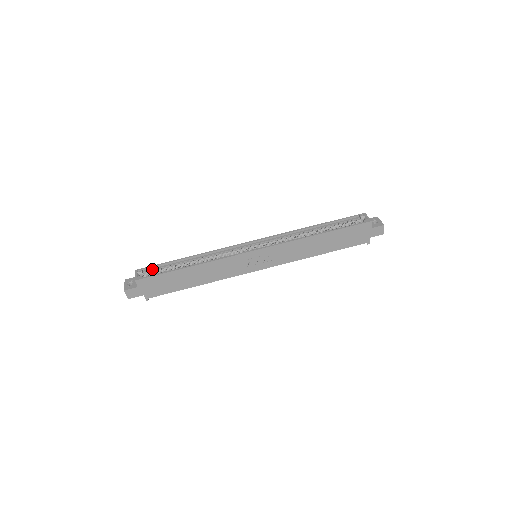
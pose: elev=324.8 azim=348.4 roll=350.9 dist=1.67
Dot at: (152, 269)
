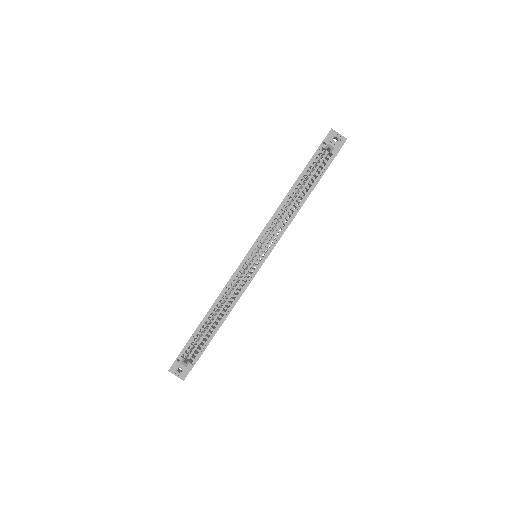
Dot at: (187, 348)
